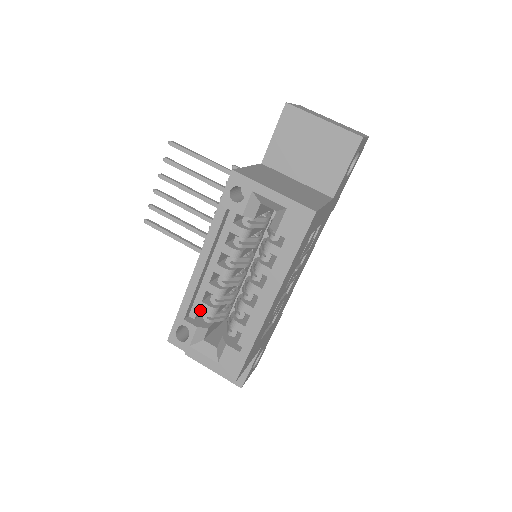
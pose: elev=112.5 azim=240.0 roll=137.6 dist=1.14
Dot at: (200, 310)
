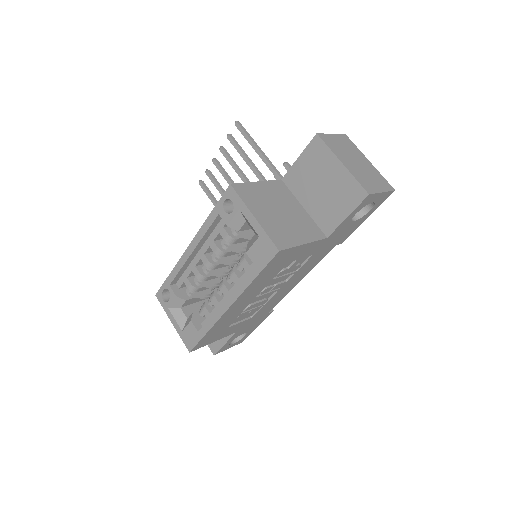
Dot at: occluded
